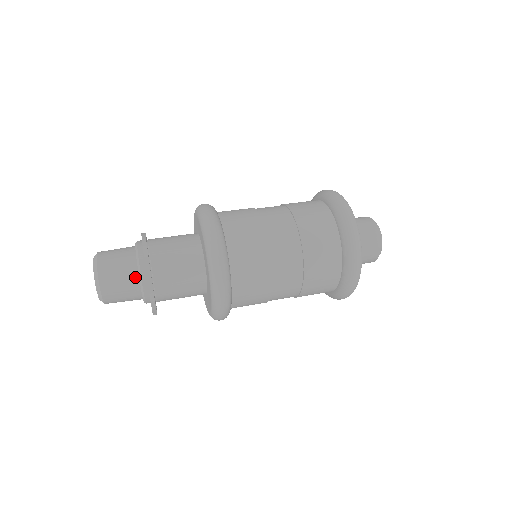
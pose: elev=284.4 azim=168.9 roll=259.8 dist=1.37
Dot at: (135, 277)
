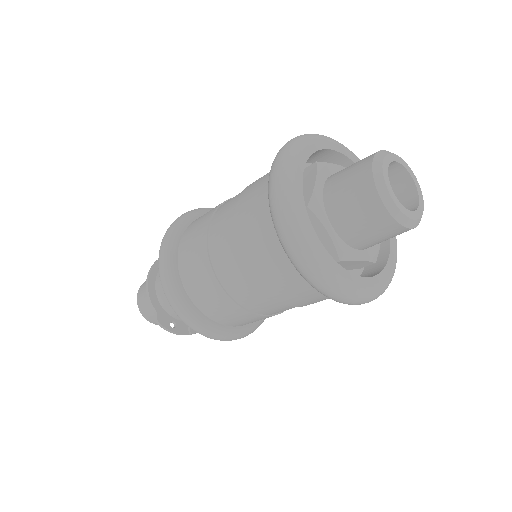
Dot at: occluded
